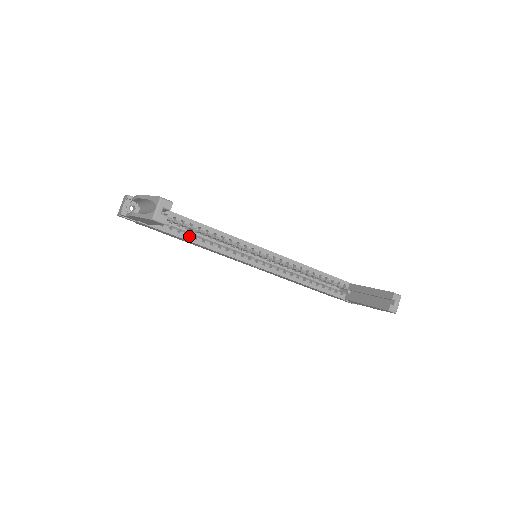
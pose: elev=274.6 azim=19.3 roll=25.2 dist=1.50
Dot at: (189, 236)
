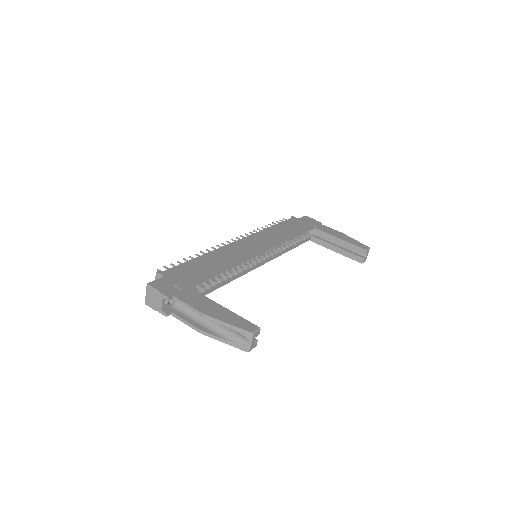
Dot at: (215, 286)
